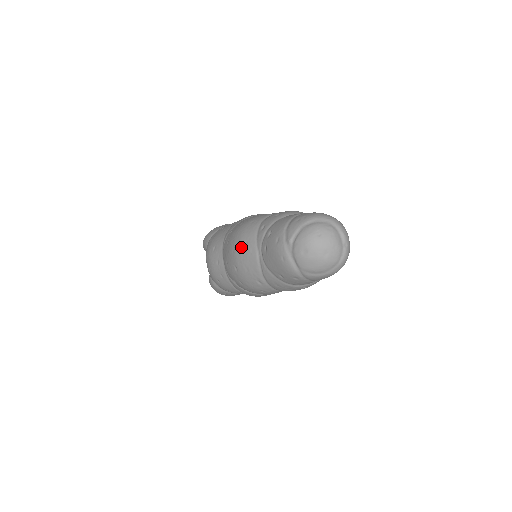
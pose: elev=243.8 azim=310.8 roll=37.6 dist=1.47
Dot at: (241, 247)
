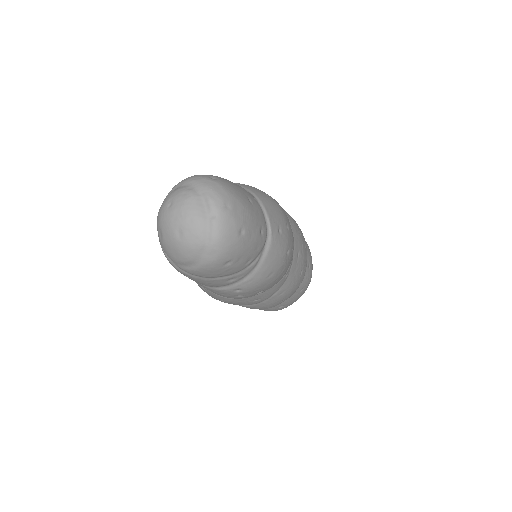
Dot at: occluded
